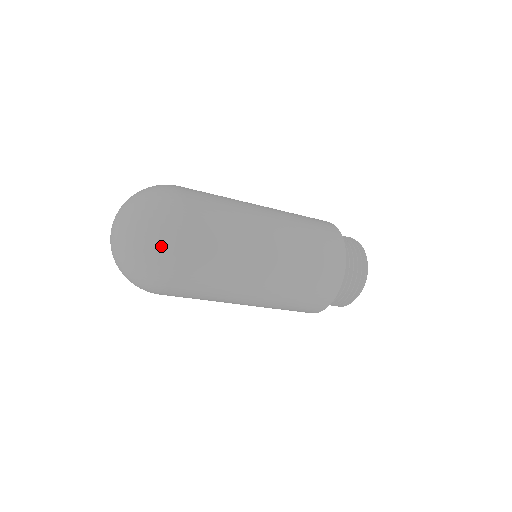
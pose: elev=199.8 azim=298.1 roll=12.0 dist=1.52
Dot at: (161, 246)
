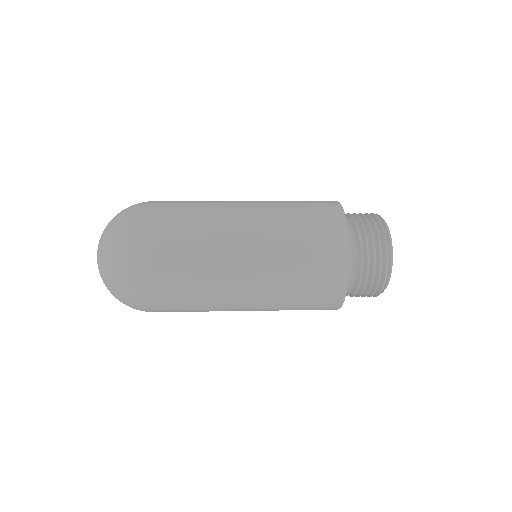
Dot at: (127, 291)
